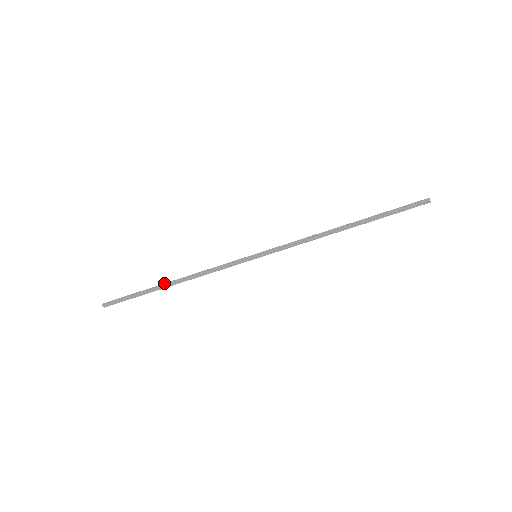
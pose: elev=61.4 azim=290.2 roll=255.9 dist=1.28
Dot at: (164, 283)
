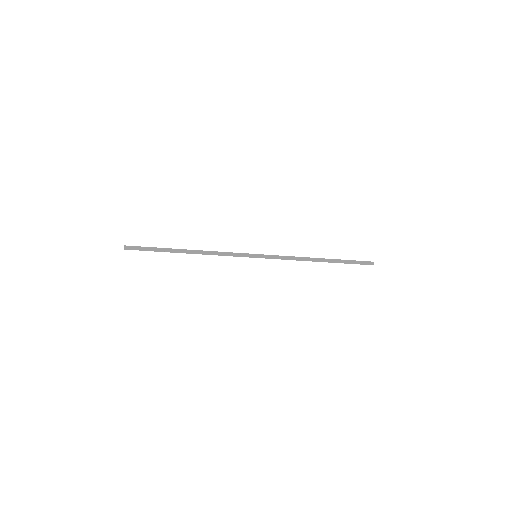
Dot at: (181, 251)
